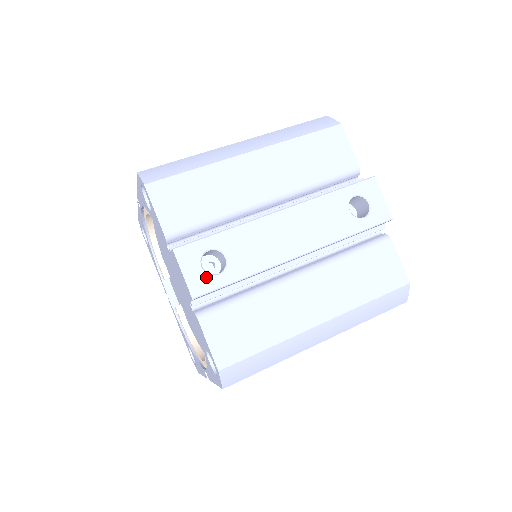
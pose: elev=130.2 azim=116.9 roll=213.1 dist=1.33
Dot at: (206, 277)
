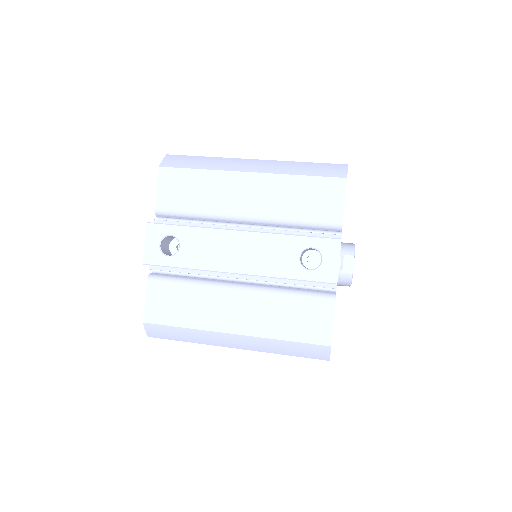
Dot at: (159, 253)
